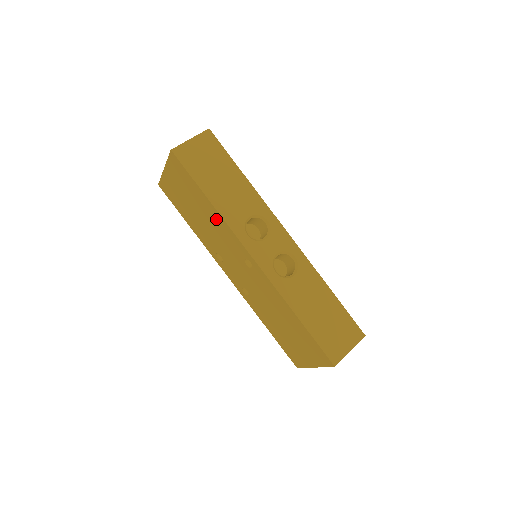
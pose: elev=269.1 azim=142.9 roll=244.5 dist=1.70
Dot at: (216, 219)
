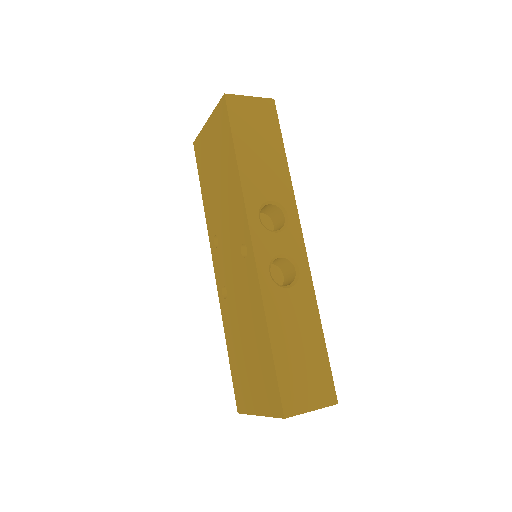
Dot at: (234, 186)
